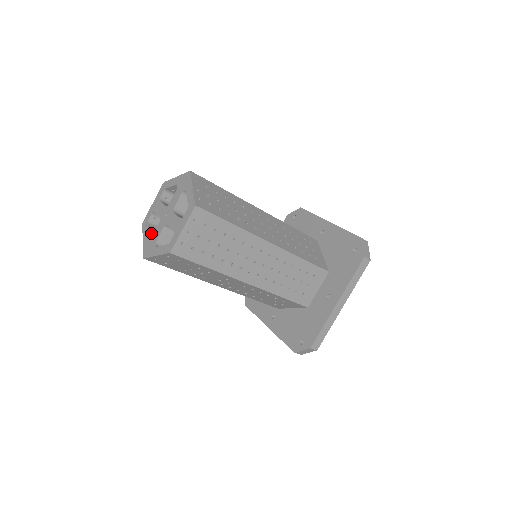
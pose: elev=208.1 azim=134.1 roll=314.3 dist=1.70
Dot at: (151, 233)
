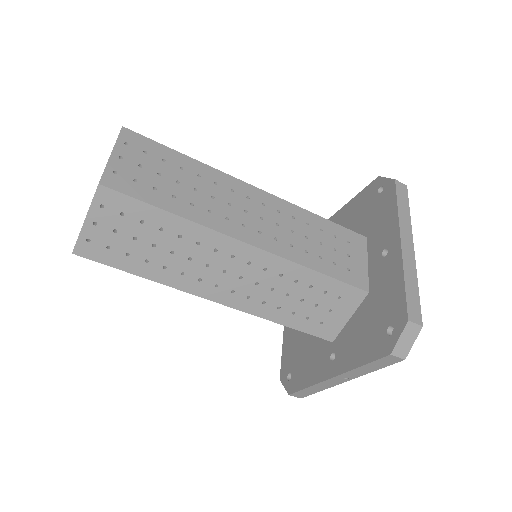
Dot at: occluded
